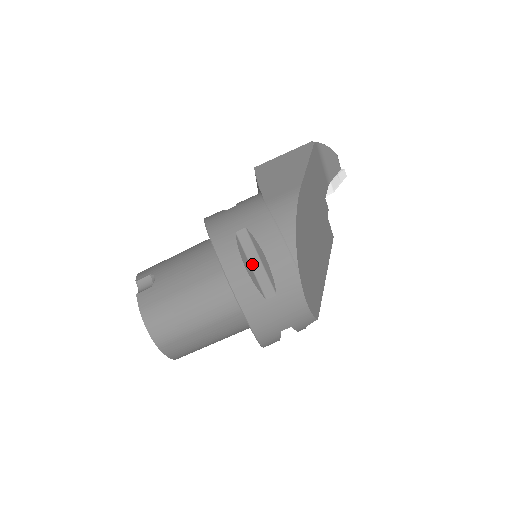
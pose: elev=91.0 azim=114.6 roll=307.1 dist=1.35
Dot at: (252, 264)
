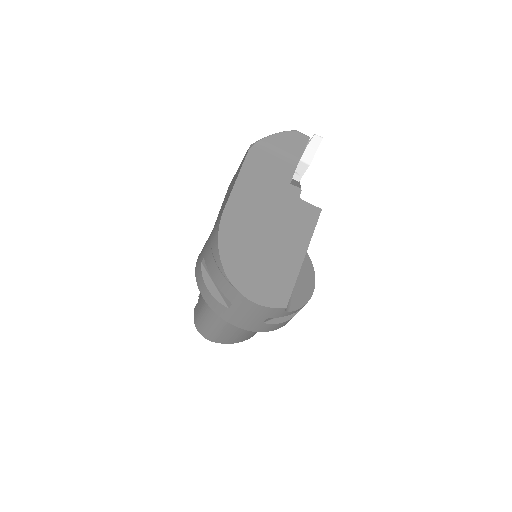
Dot at: (215, 284)
